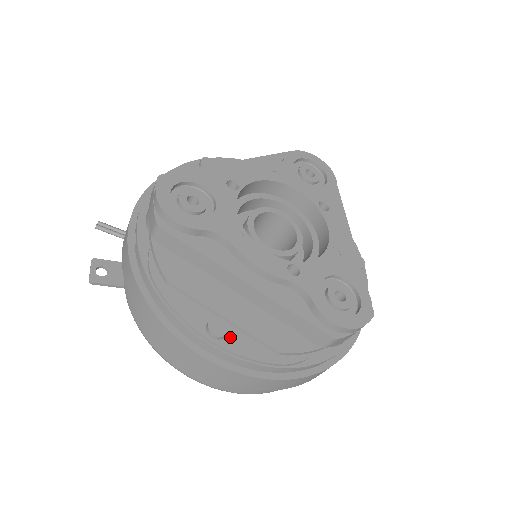
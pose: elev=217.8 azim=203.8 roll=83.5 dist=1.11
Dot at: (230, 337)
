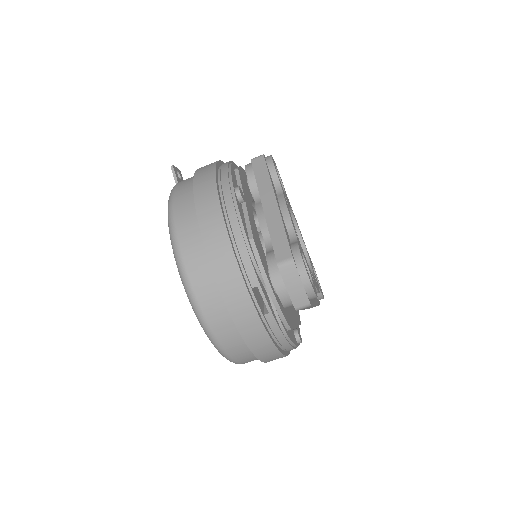
Dot at: (240, 204)
